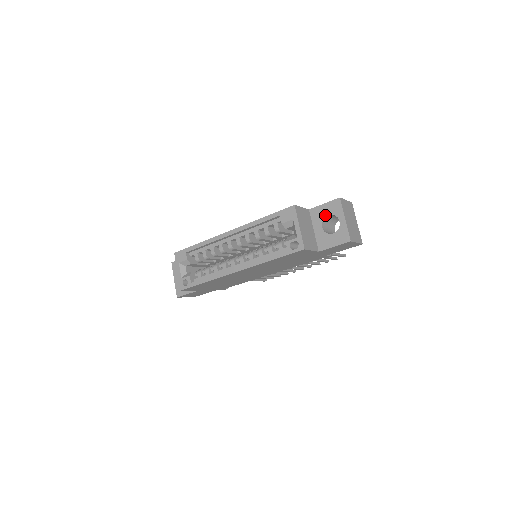
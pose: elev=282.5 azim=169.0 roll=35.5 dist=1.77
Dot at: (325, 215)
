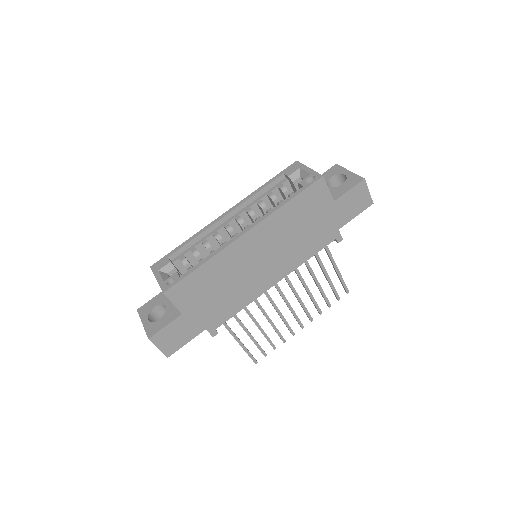
Dot at: (327, 179)
